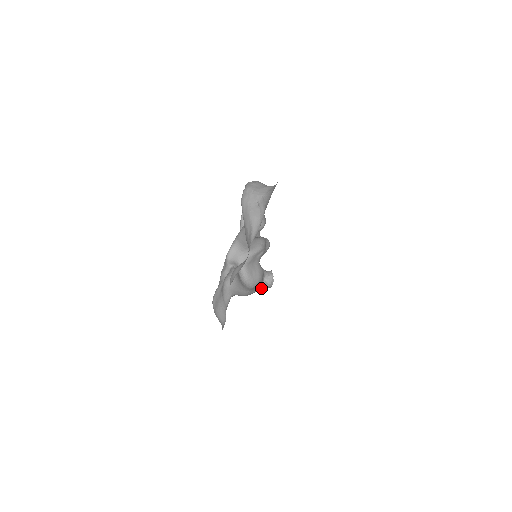
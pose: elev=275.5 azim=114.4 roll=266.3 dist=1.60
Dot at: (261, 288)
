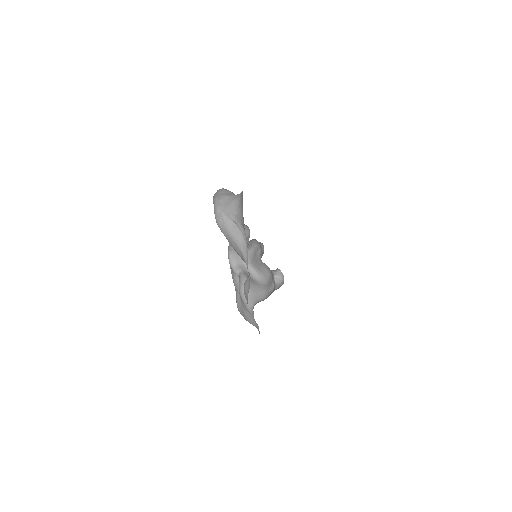
Dot at: (275, 288)
